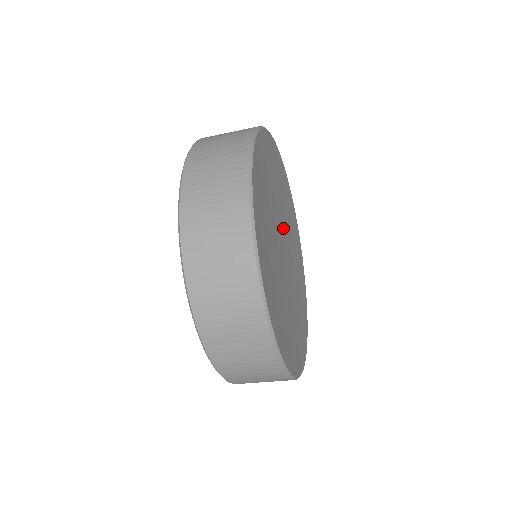
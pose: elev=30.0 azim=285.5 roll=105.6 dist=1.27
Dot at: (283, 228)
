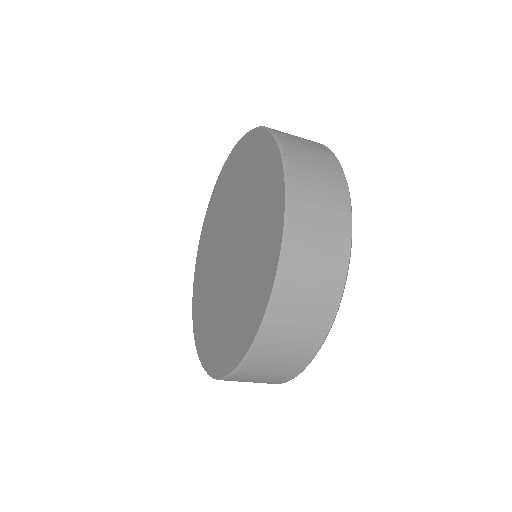
Dot at: occluded
